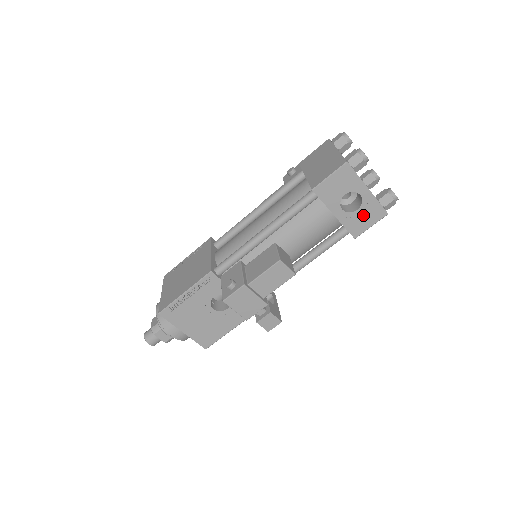
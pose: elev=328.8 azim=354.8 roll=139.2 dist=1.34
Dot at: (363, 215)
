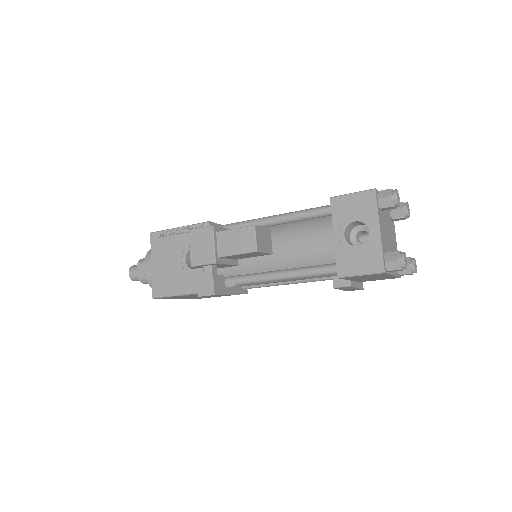
Dot at: (360, 256)
